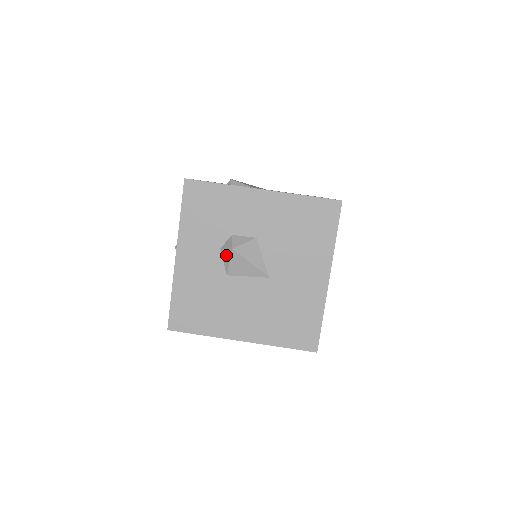
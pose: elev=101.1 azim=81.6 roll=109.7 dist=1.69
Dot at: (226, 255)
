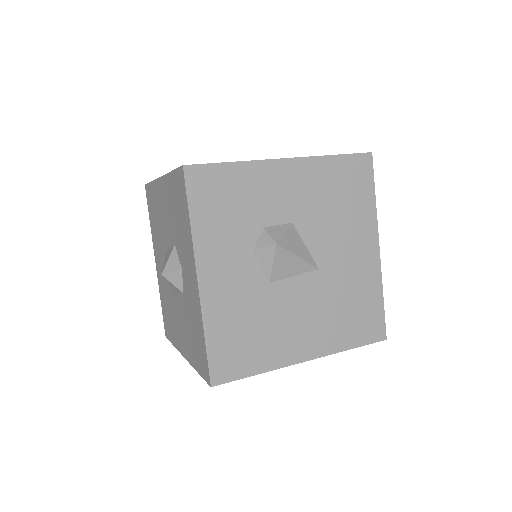
Dot at: (265, 256)
